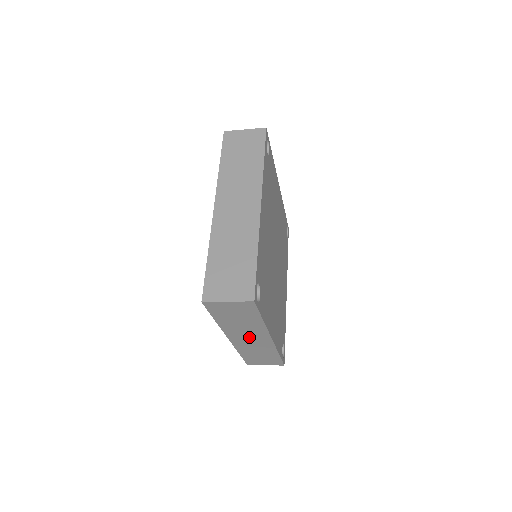
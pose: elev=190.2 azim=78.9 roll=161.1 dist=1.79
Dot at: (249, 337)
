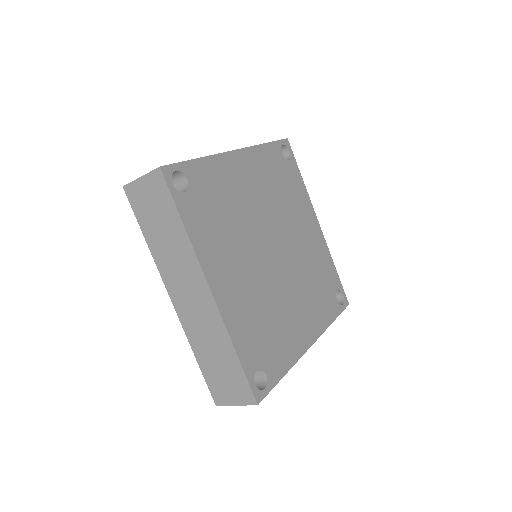
Dot at: occluded
